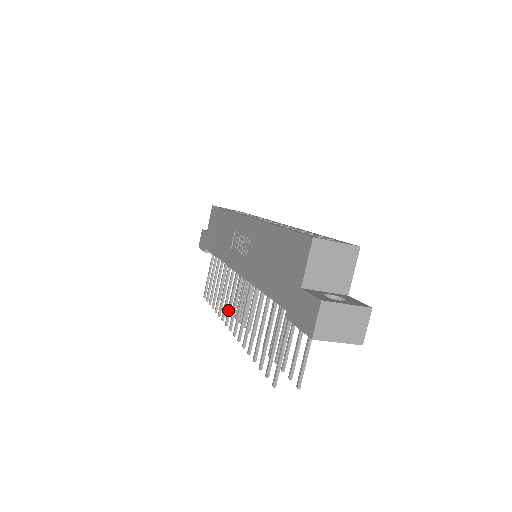
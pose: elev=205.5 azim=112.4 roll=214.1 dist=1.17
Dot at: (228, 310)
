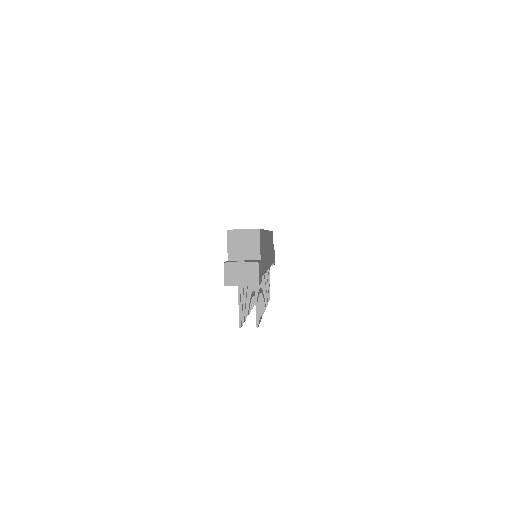
Dot at: occluded
